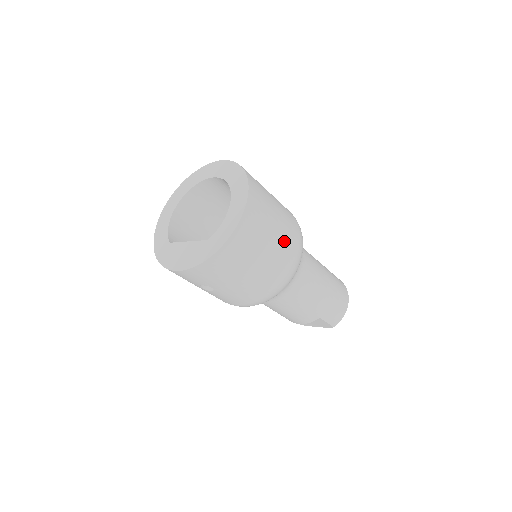
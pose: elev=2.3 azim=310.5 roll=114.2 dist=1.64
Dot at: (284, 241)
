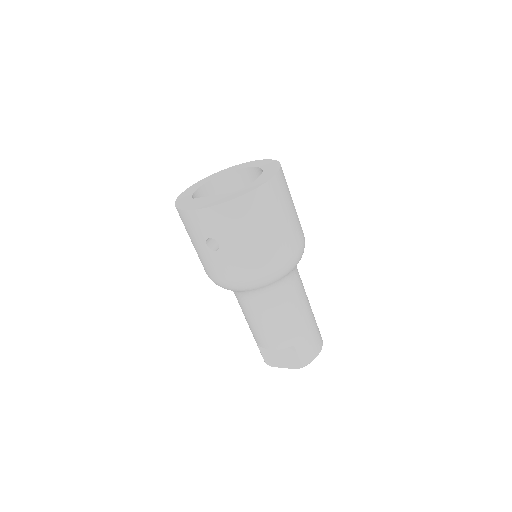
Dot at: (293, 229)
